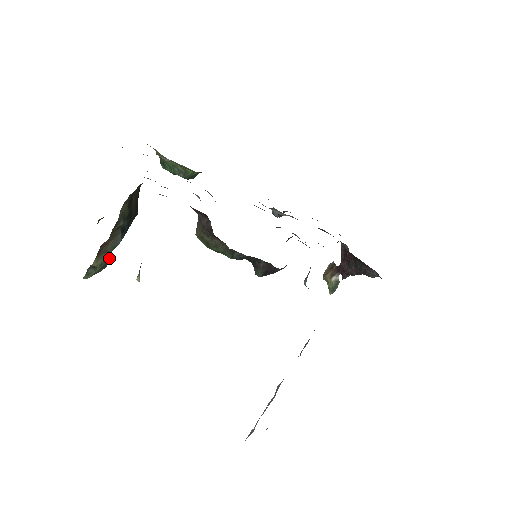
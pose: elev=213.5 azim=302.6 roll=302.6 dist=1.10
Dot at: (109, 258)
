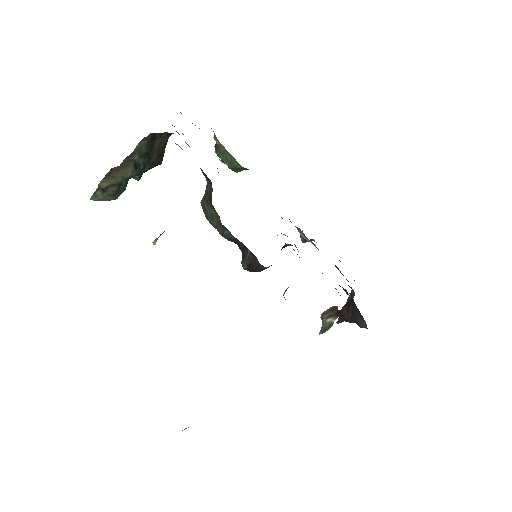
Dot at: (121, 193)
